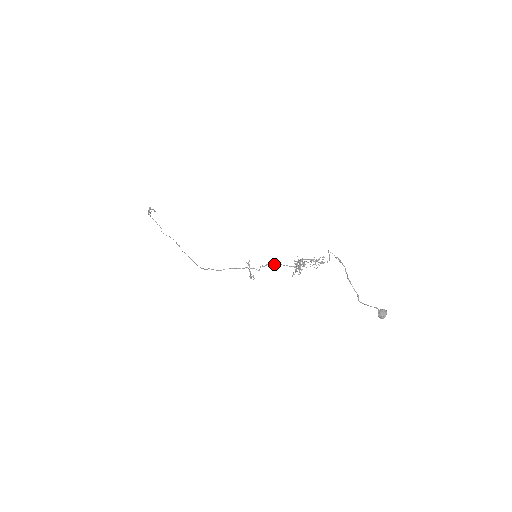
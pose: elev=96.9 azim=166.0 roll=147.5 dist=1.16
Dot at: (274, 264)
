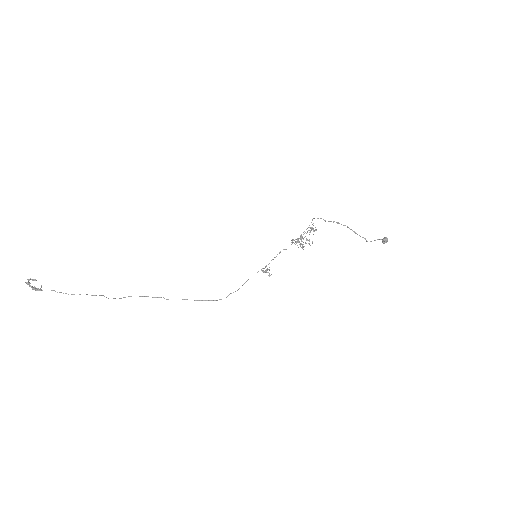
Dot at: occluded
